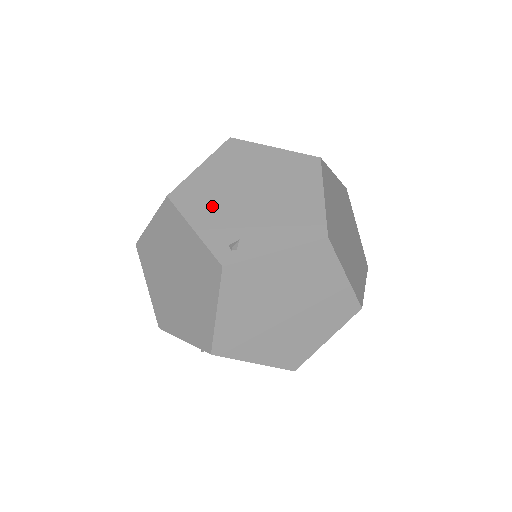
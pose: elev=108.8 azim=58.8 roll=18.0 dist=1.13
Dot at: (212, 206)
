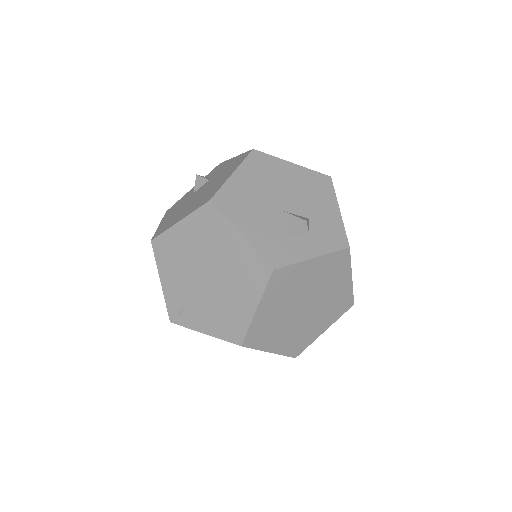
Dot at: (176, 269)
